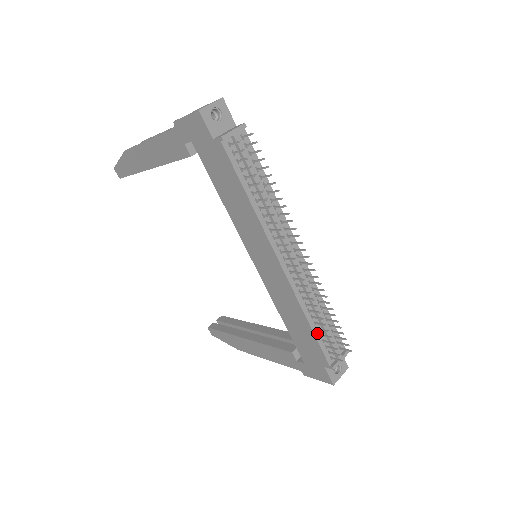
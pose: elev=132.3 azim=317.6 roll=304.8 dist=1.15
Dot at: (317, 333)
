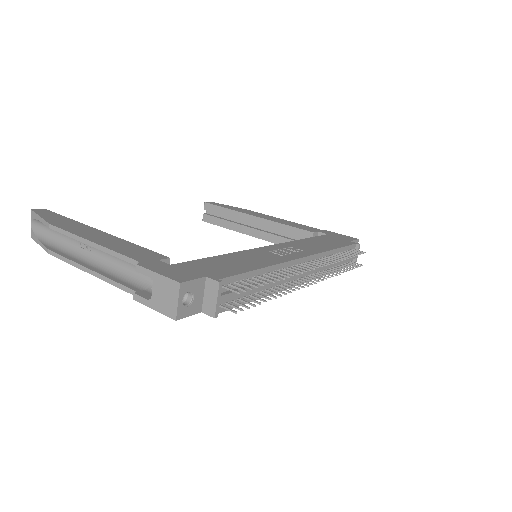
Dot at: occluded
